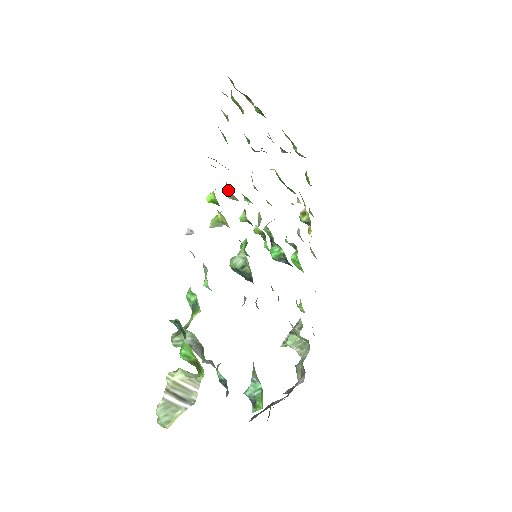
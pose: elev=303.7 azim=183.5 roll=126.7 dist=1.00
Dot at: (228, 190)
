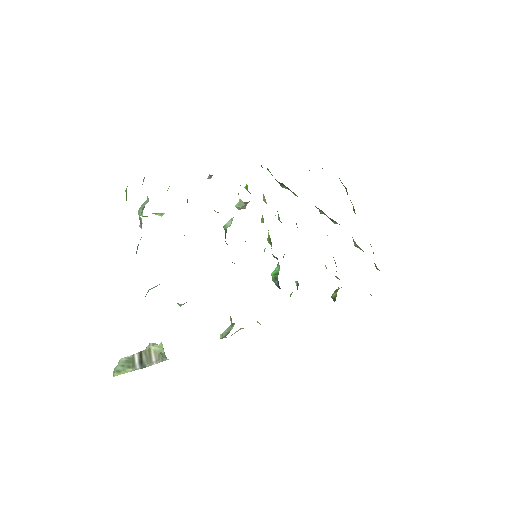
Dot at: occluded
